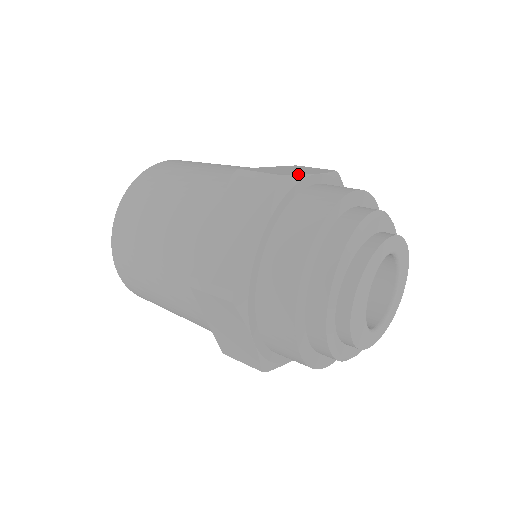
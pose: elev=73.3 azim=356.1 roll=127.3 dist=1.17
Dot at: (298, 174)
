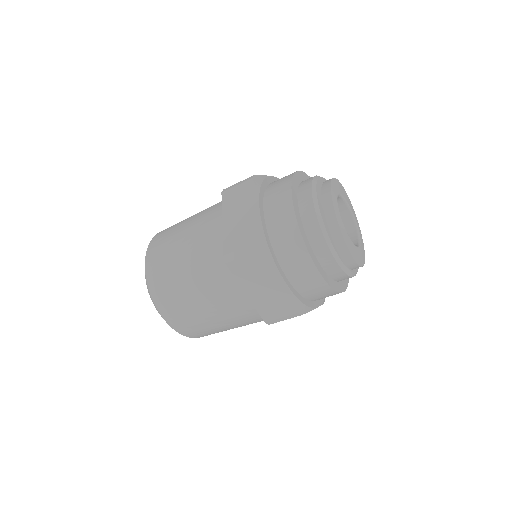
Dot at: (257, 227)
